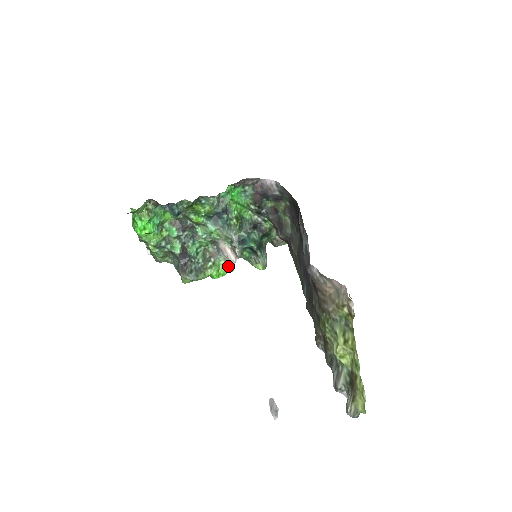
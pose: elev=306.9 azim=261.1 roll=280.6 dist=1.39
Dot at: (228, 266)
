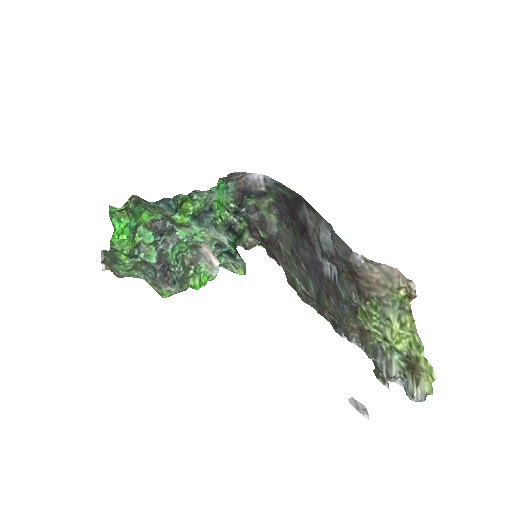
Dot at: (210, 273)
